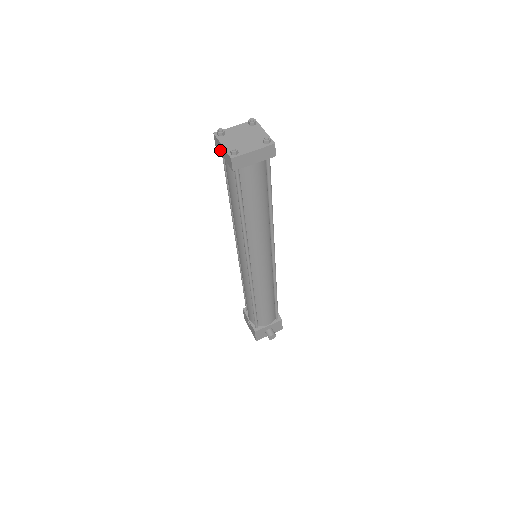
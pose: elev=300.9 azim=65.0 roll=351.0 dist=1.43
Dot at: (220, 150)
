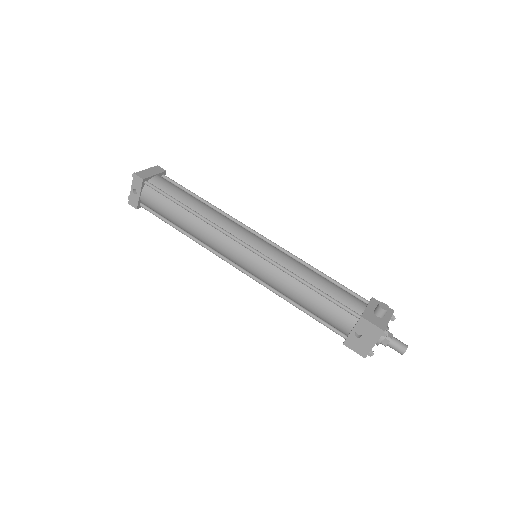
Dot at: (136, 198)
